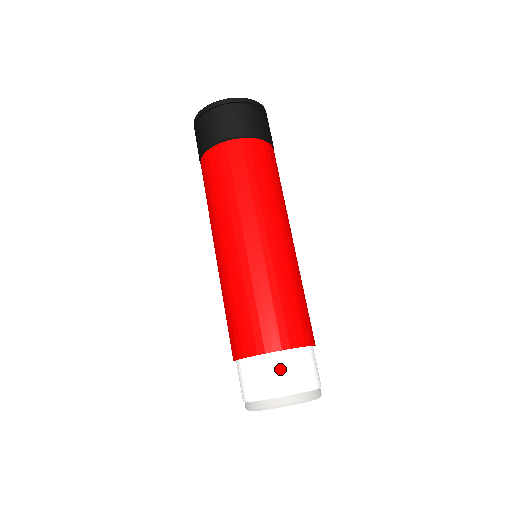
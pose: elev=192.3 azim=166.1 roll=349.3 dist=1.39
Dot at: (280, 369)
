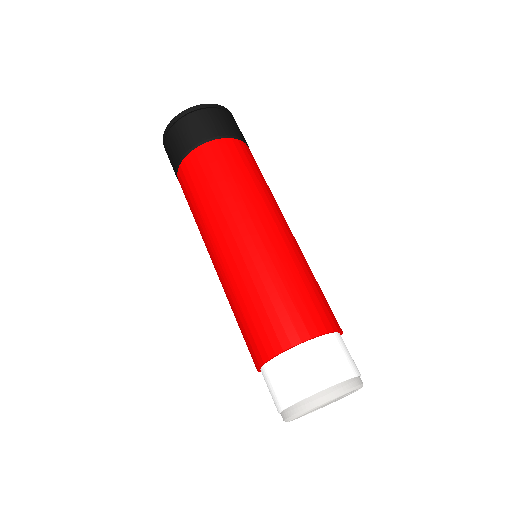
Dot at: (296, 368)
